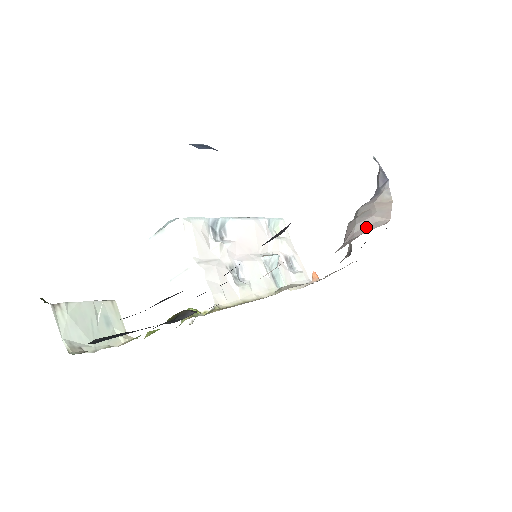
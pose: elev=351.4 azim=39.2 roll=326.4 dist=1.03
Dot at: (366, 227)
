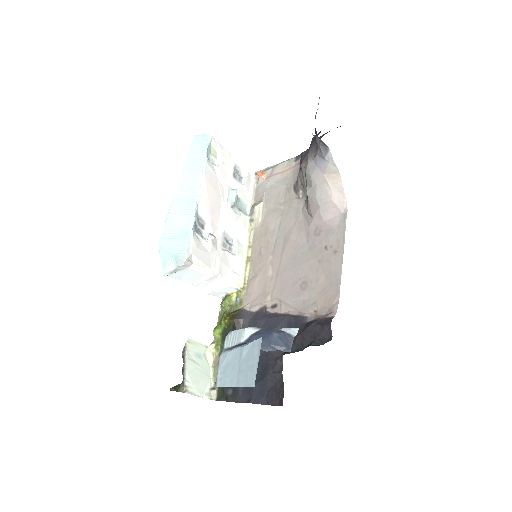
Dot at: (330, 211)
